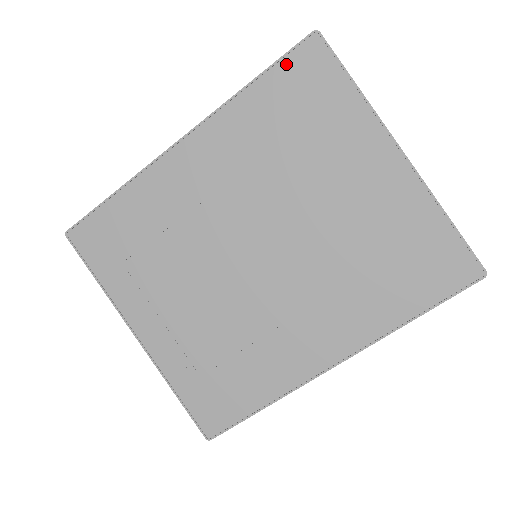
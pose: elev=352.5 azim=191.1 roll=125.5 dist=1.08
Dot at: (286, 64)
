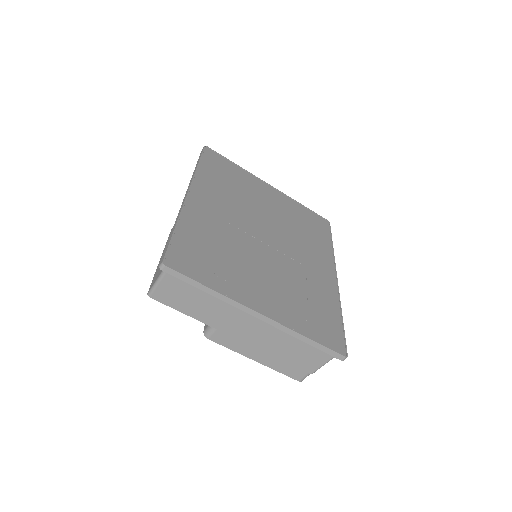
Dot at: (205, 158)
